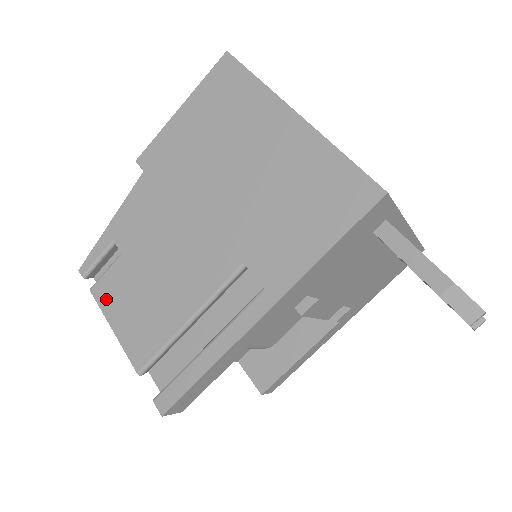
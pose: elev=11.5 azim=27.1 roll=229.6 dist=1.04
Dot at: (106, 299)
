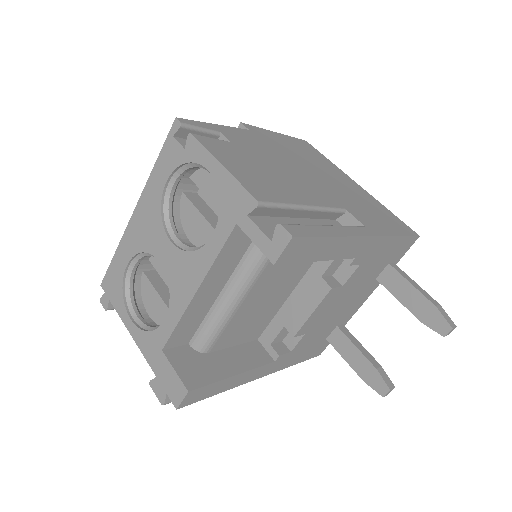
Dot at: (214, 148)
